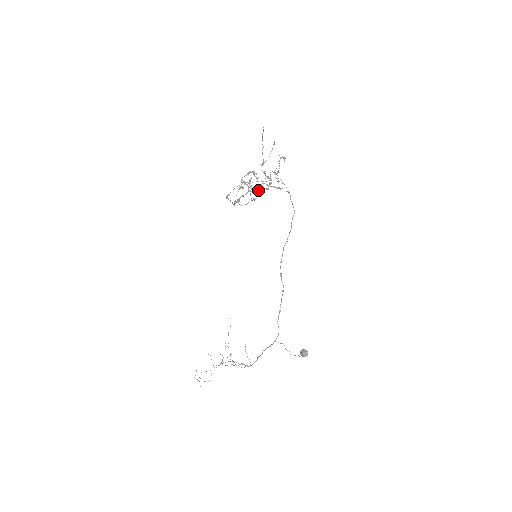
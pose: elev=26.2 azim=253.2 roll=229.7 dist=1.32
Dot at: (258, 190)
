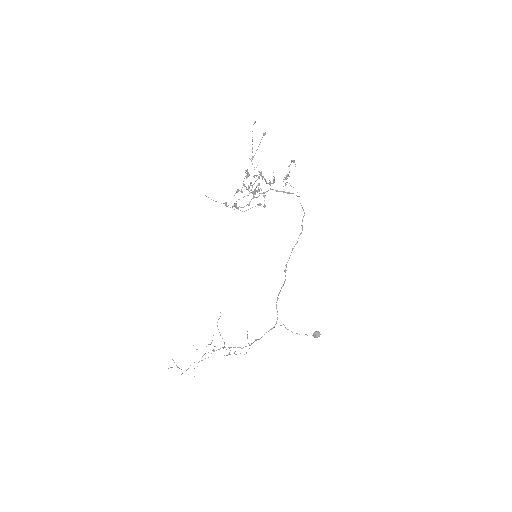
Dot at: (255, 190)
